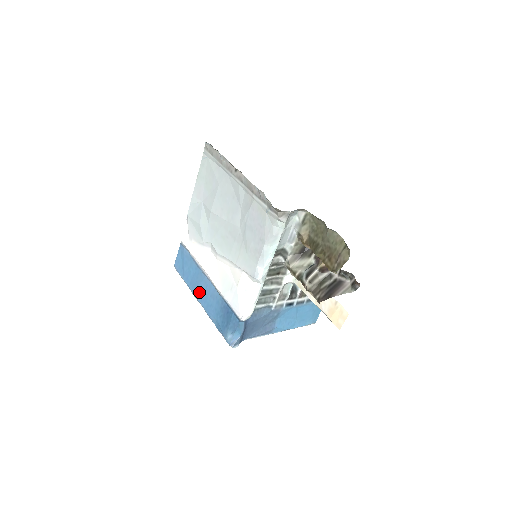
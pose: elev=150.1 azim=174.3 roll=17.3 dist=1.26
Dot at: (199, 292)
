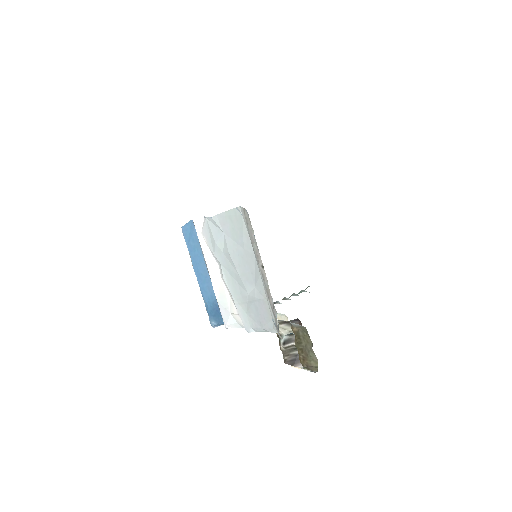
Dot at: (198, 273)
